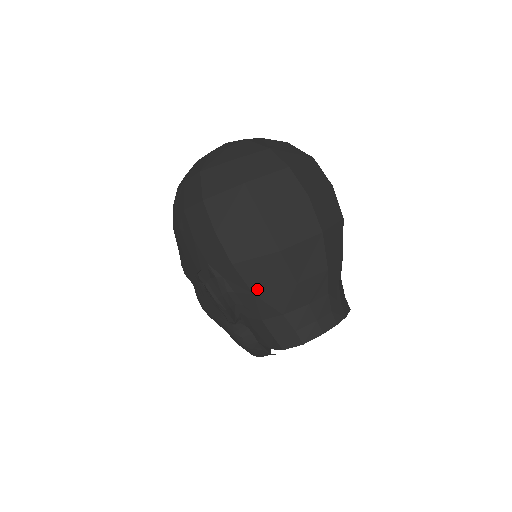
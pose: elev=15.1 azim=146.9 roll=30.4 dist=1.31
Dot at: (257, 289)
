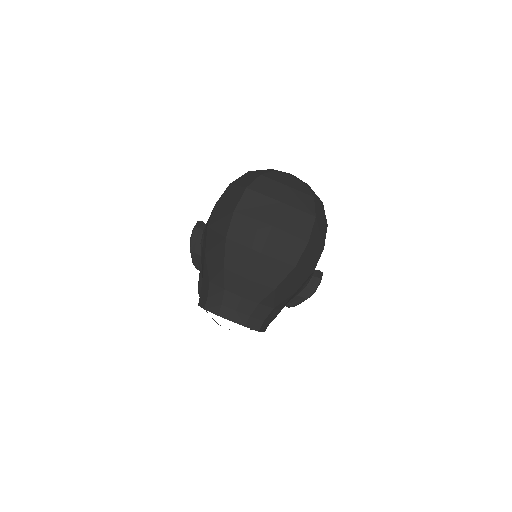
Dot at: (208, 252)
